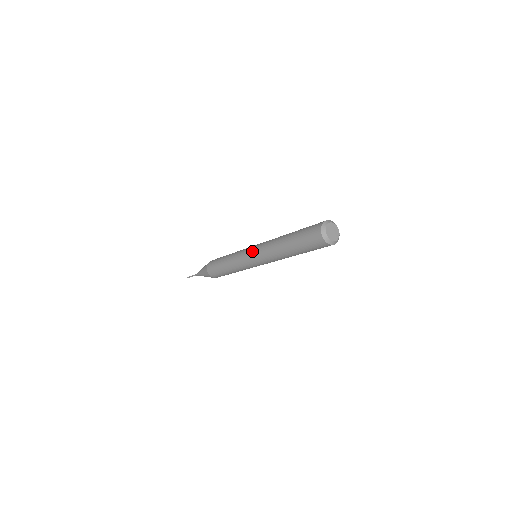
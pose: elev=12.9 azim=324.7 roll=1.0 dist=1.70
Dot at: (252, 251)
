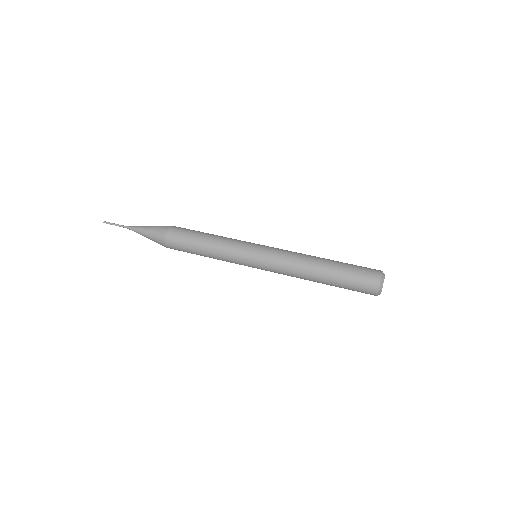
Dot at: (262, 259)
